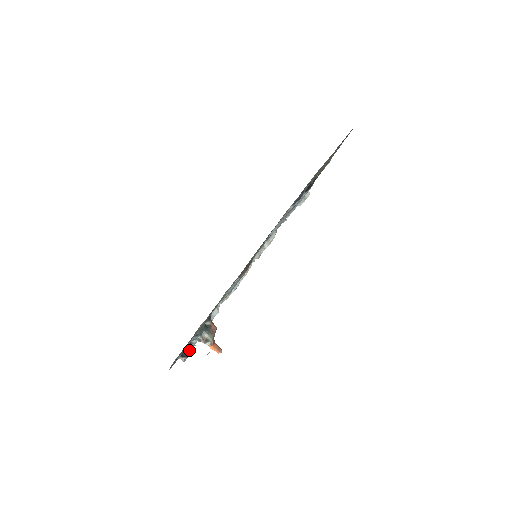
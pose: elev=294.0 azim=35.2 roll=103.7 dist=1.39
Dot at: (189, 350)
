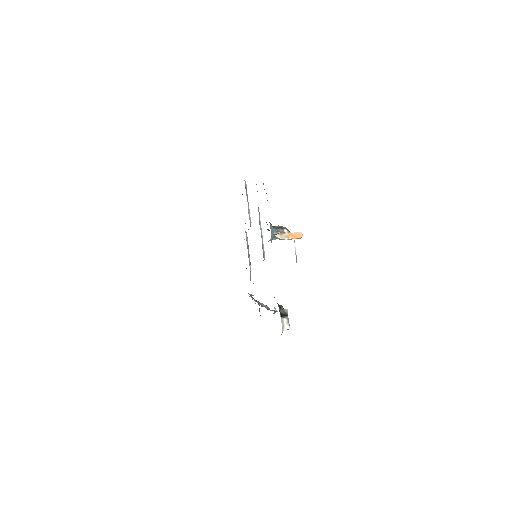
Dot at: (282, 308)
